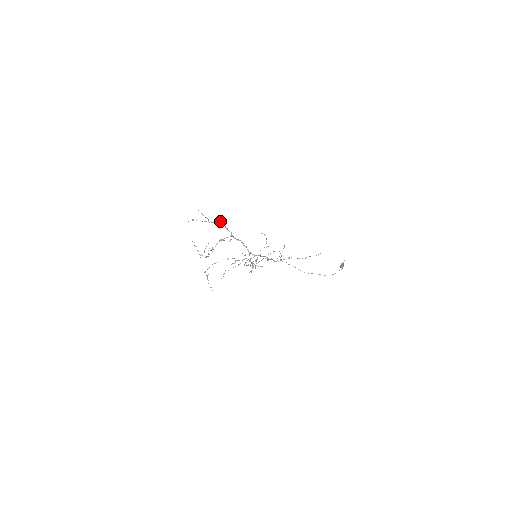
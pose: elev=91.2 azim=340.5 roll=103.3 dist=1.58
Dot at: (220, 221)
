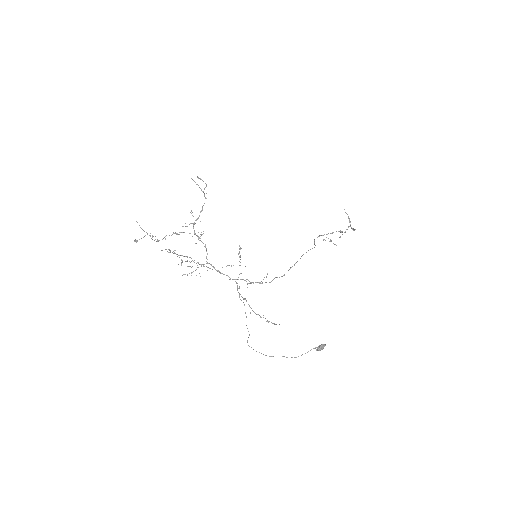
Dot at: (203, 205)
